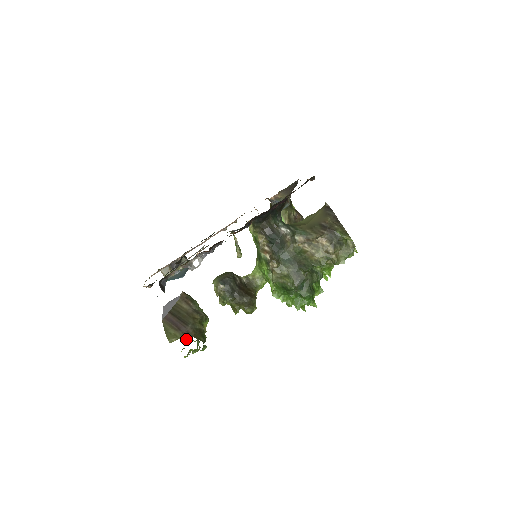
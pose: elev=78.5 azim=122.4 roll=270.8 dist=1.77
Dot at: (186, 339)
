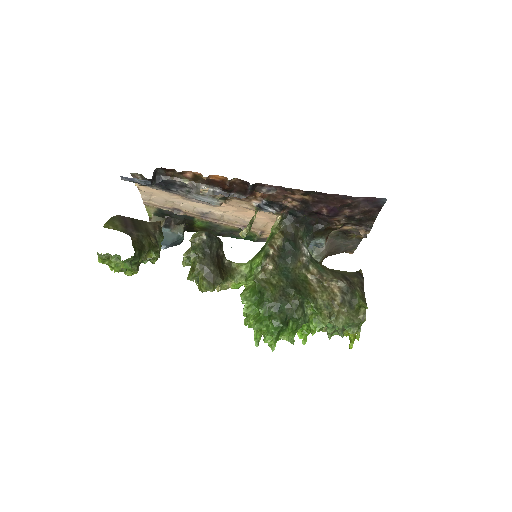
Dot at: occluded
